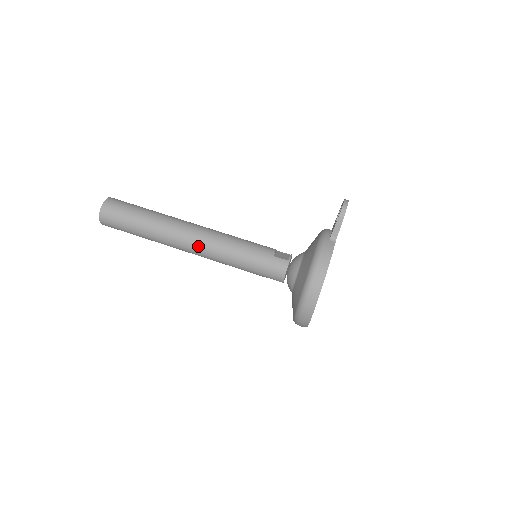
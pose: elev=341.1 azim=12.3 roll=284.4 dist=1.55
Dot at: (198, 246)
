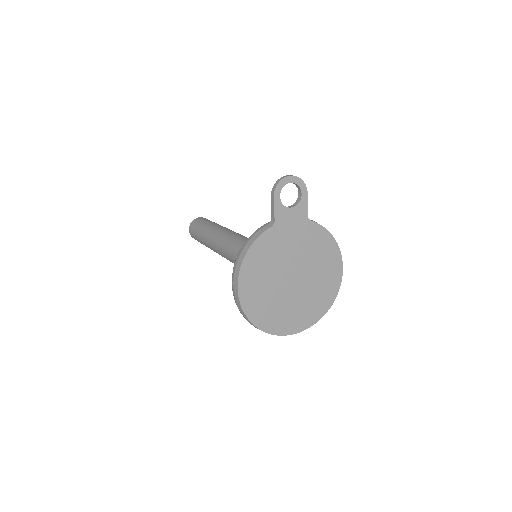
Dot at: (220, 249)
